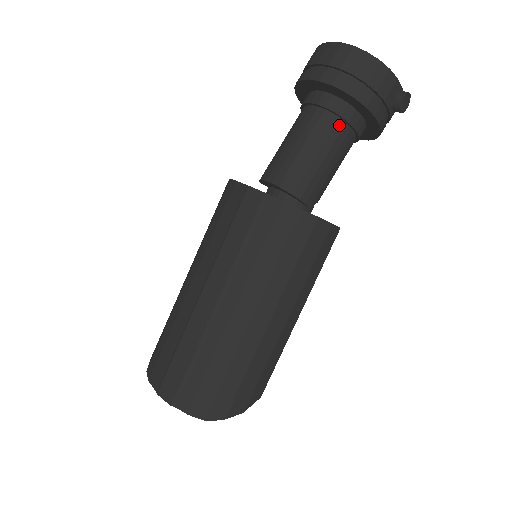
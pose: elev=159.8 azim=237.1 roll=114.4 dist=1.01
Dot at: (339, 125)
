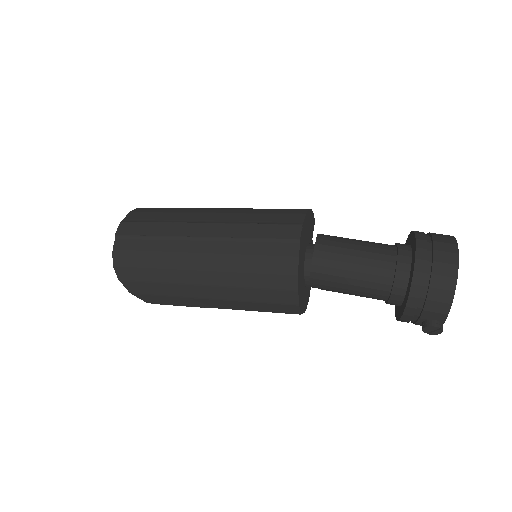
Dot at: (387, 280)
